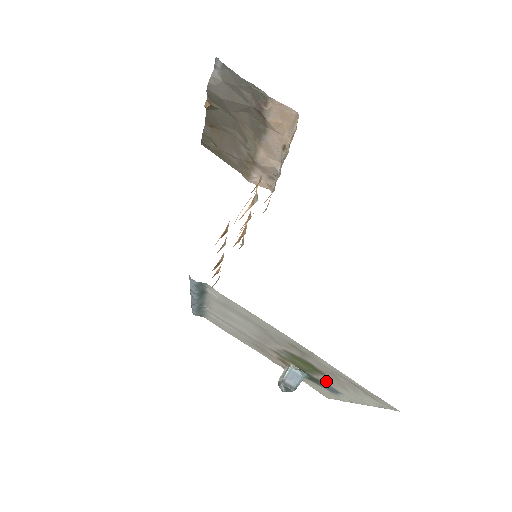
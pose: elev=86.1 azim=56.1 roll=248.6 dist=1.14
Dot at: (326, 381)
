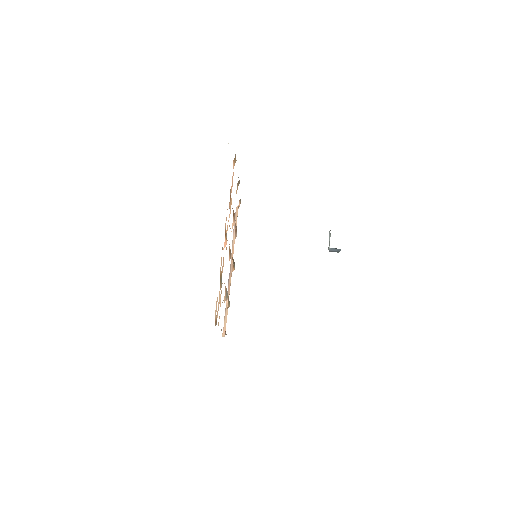
Dot at: occluded
